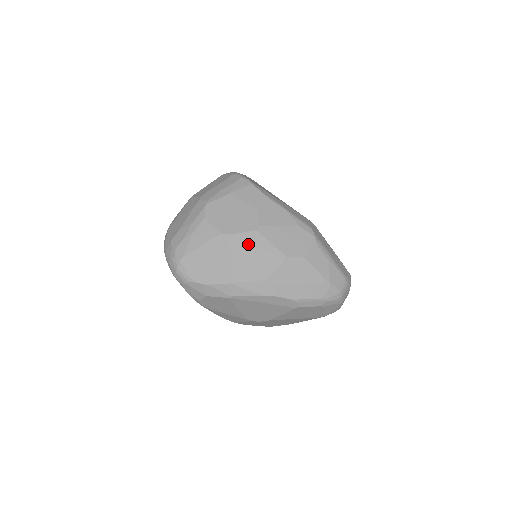
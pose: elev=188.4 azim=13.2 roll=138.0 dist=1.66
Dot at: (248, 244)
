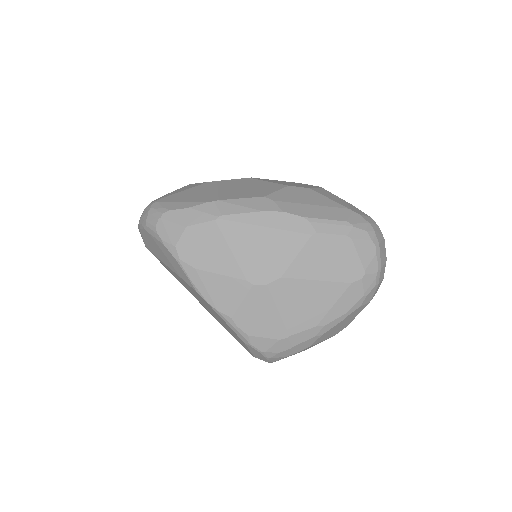
Dot at: (240, 183)
